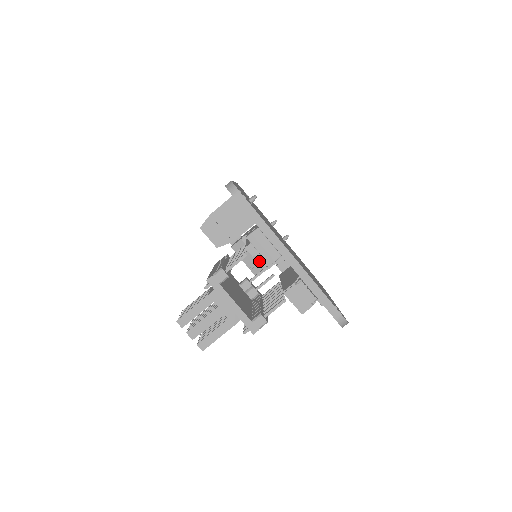
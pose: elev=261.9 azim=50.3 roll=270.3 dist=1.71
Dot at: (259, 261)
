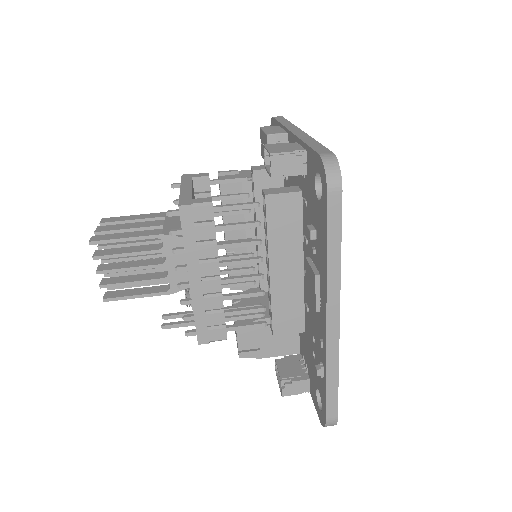
Dot at: occluded
